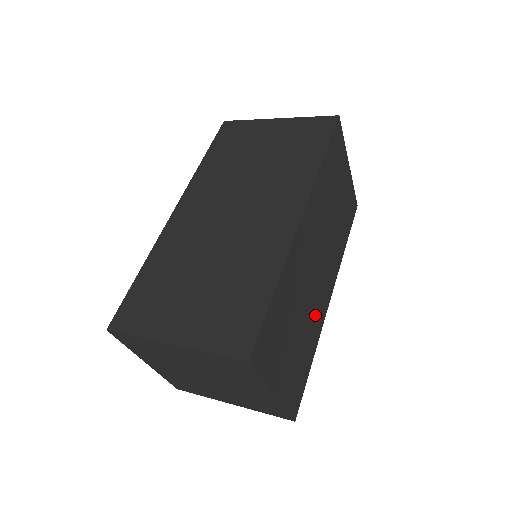
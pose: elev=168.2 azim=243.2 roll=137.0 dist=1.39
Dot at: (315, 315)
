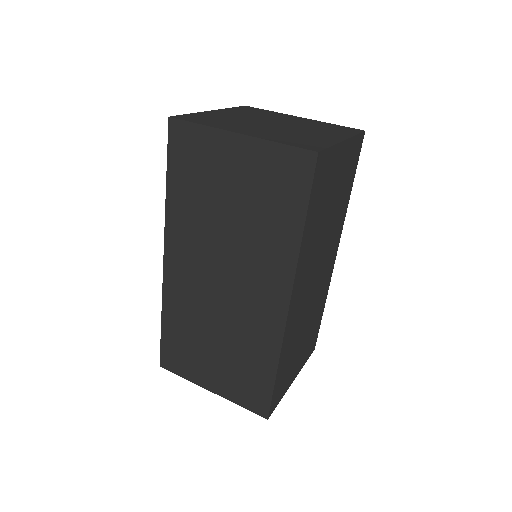
Dot at: (321, 294)
